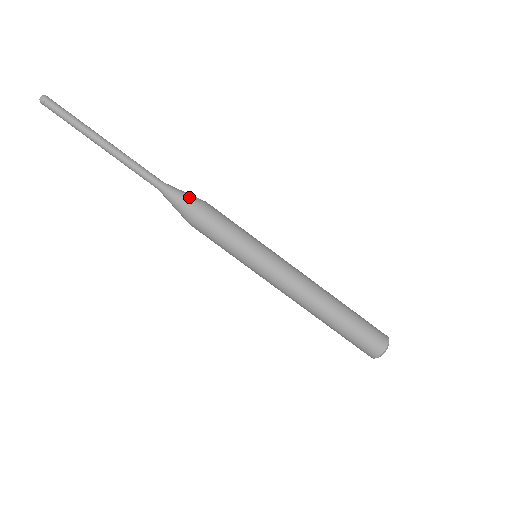
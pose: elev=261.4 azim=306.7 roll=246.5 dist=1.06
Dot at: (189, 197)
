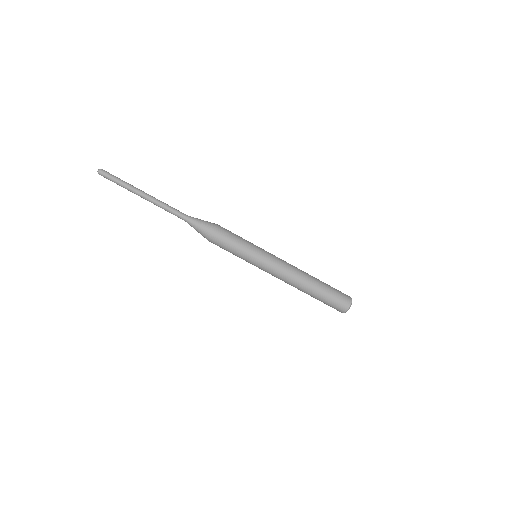
Dot at: (203, 229)
